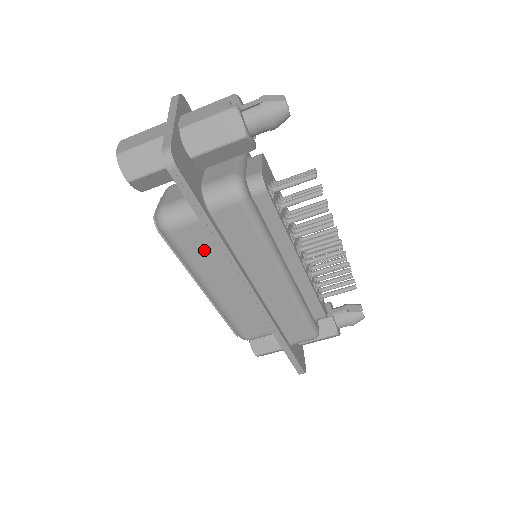
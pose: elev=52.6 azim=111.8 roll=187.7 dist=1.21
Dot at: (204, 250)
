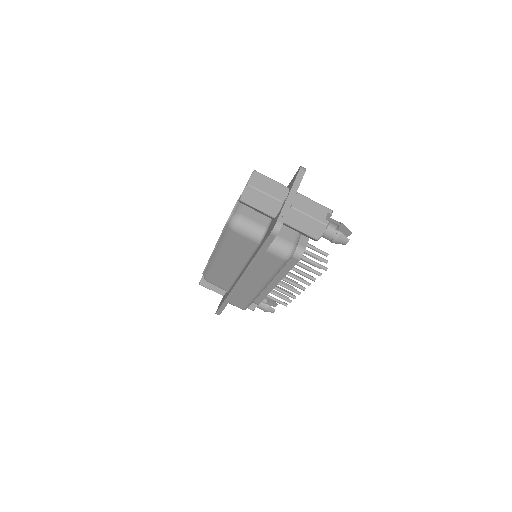
Dot at: (239, 248)
